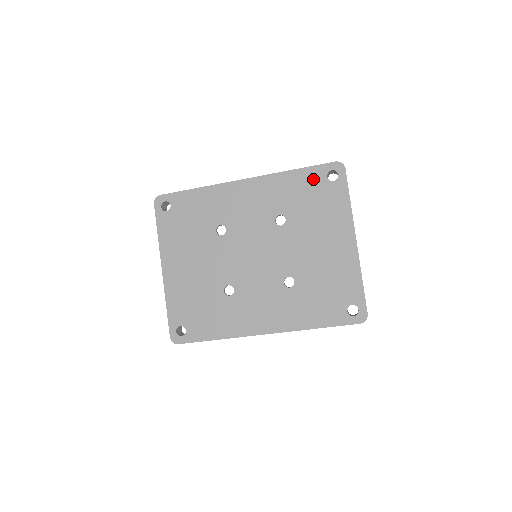
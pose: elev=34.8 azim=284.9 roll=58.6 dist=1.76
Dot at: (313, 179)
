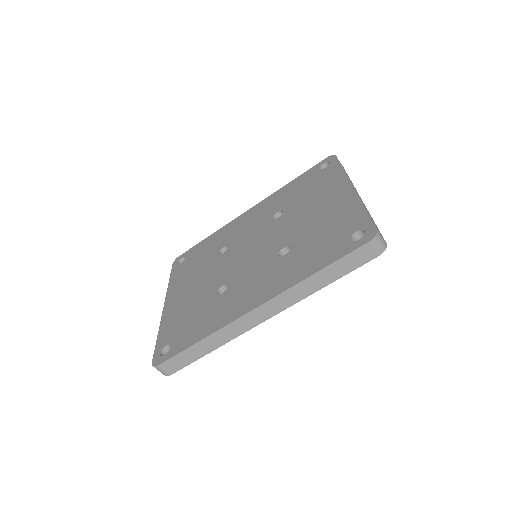
Dot at: (307, 177)
